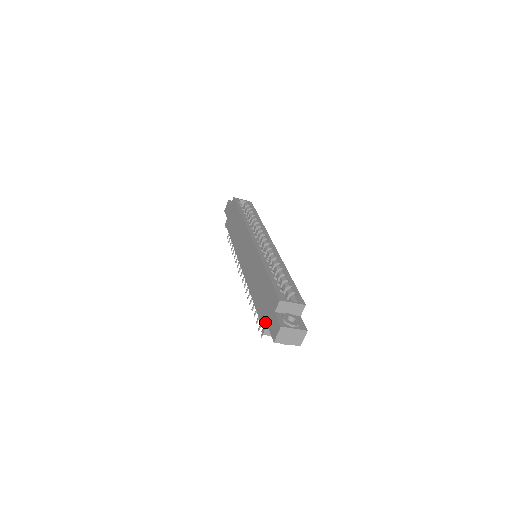
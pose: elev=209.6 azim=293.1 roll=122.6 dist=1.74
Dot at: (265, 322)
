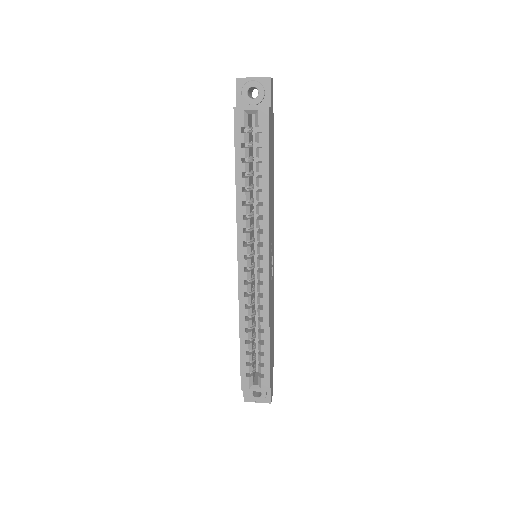
Dot at: occluded
